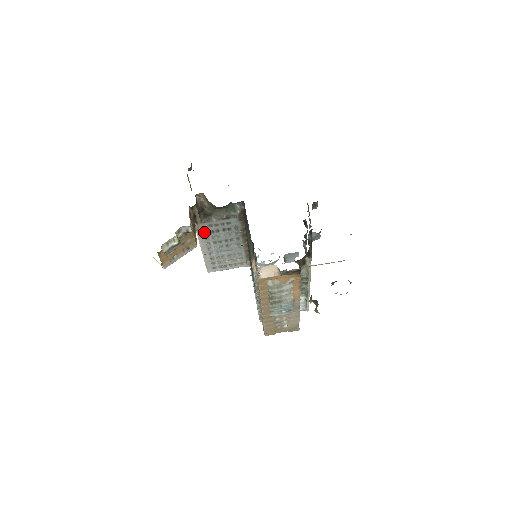
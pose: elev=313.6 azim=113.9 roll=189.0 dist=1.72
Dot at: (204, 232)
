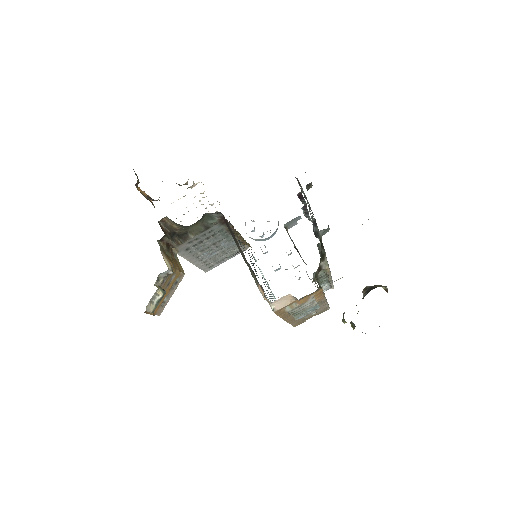
Dot at: (186, 249)
